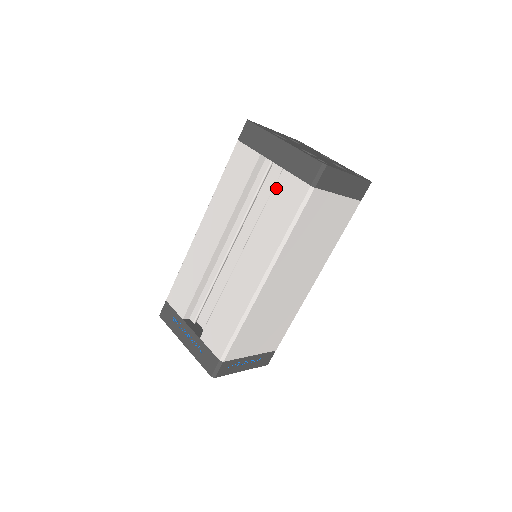
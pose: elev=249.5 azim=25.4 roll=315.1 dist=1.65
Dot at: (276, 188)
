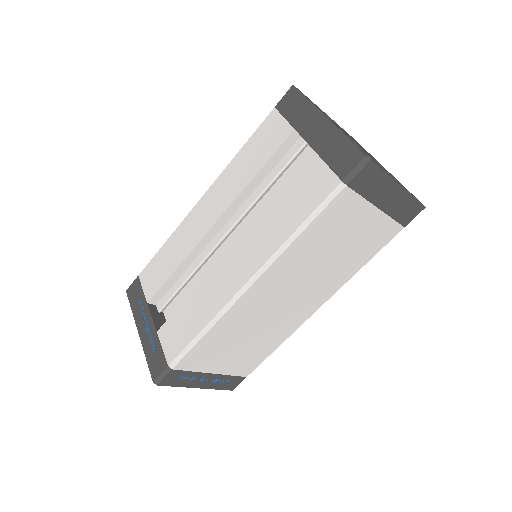
Dot at: (299, 174)
